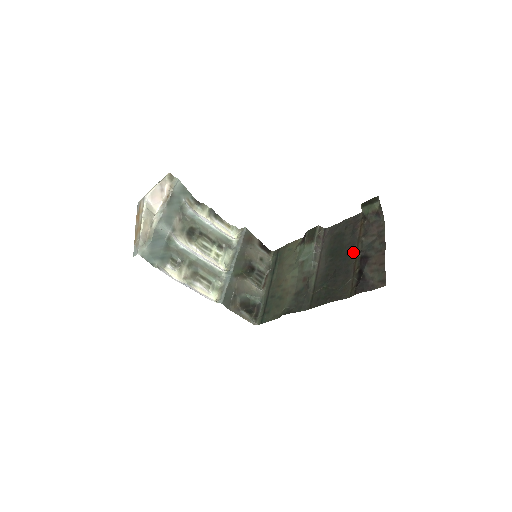
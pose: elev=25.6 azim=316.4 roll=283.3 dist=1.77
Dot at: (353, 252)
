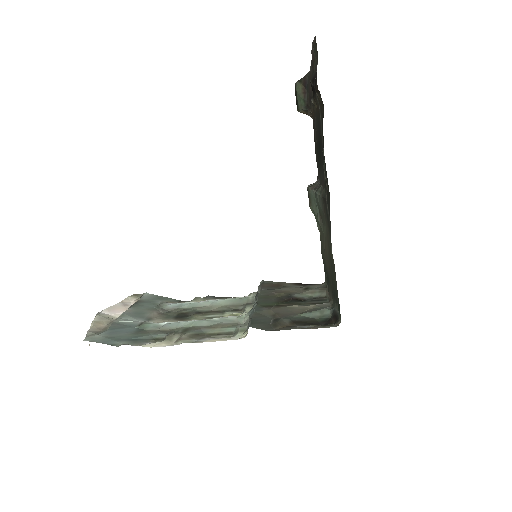
Dot at: (317, 119)
